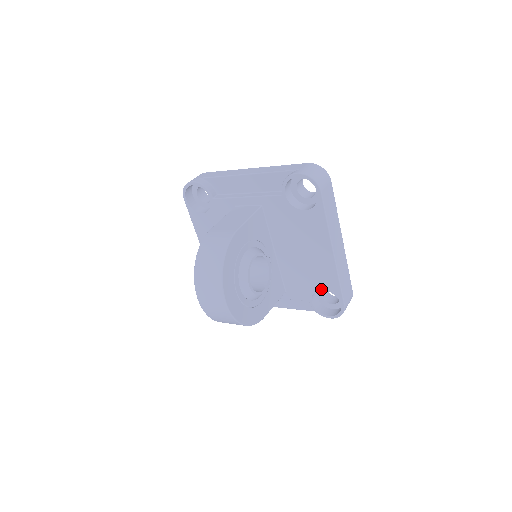
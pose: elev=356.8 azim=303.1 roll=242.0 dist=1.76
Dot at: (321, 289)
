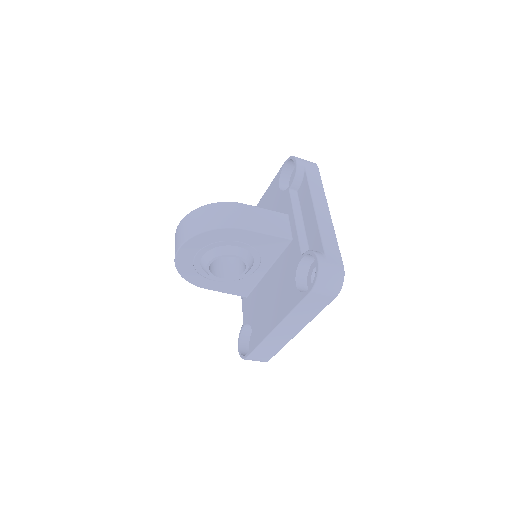
Dot at: (252, 330)
